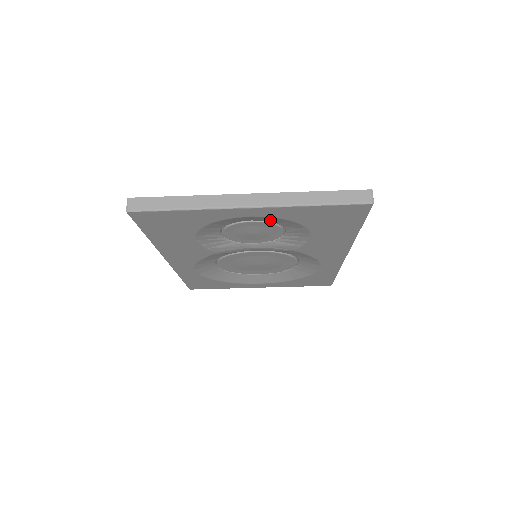
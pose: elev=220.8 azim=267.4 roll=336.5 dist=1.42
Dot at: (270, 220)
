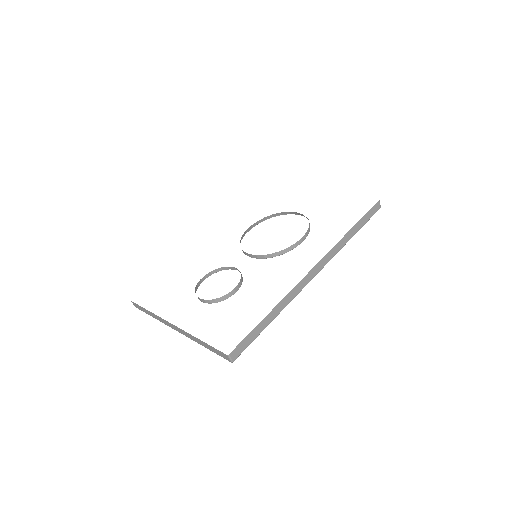
Dot at: occluded
